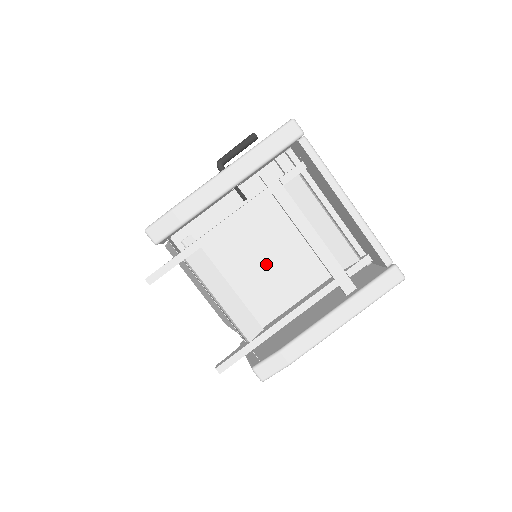
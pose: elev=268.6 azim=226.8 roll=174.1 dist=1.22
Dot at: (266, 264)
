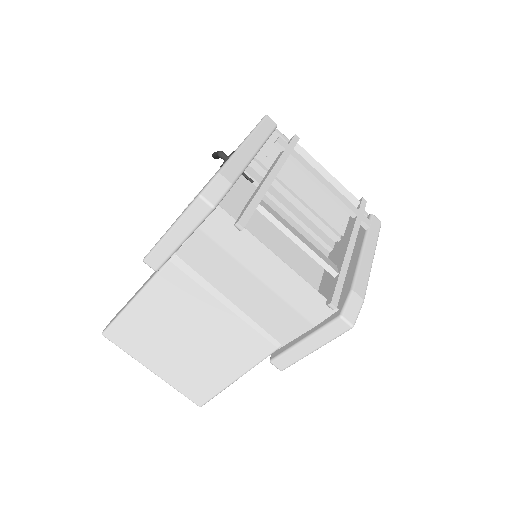
Dot at: (275, 252)
